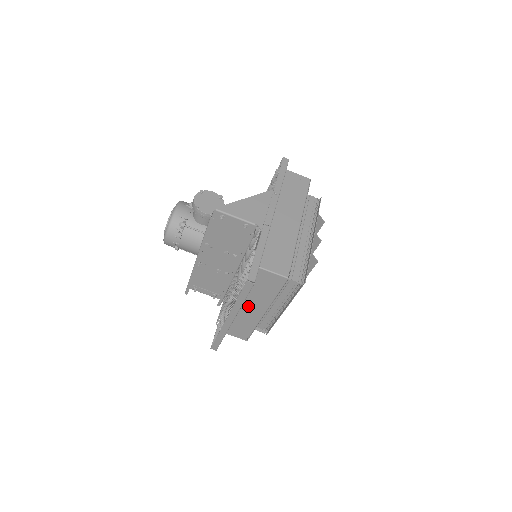
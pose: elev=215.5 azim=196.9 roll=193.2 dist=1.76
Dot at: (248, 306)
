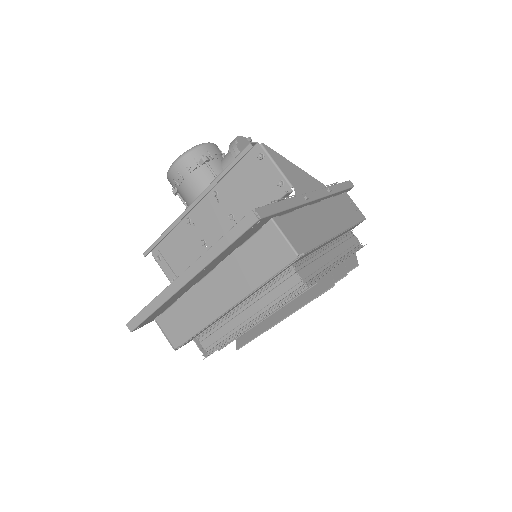
Dot at: (215, 285)
